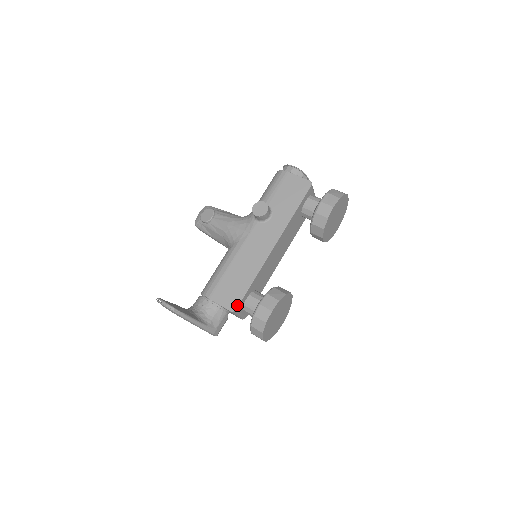
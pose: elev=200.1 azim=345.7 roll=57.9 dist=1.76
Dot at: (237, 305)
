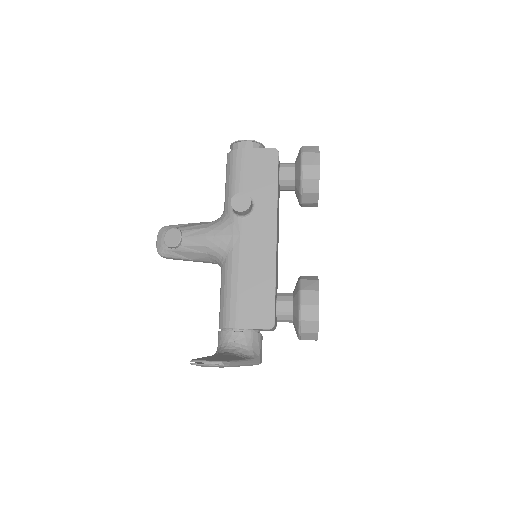
Dot at: (273, 319)
